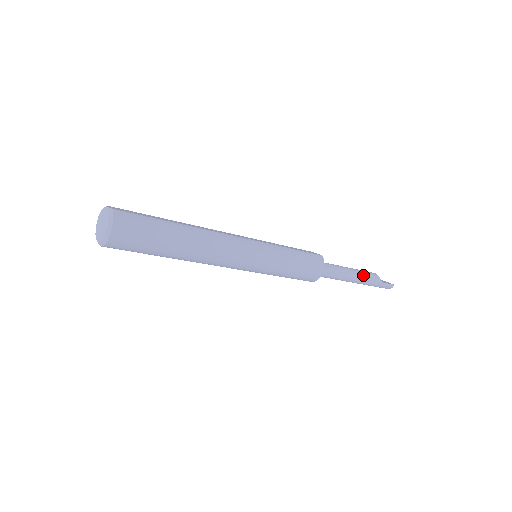
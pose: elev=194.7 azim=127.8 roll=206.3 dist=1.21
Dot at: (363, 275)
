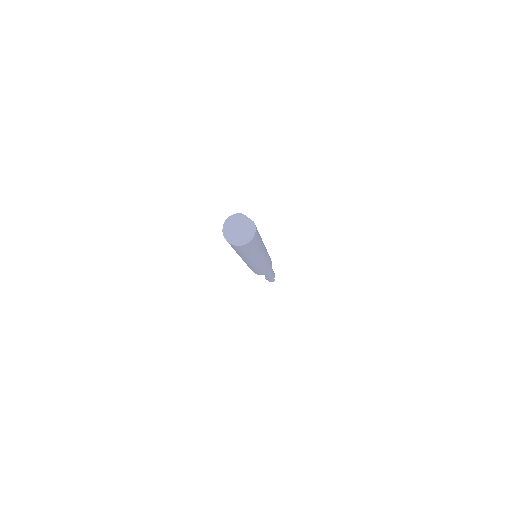
Dot at: occluded
